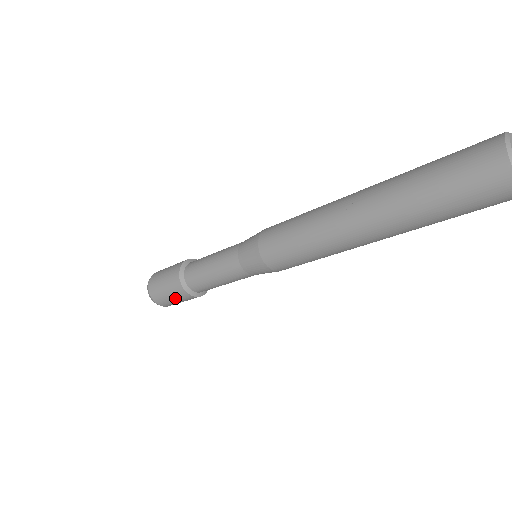
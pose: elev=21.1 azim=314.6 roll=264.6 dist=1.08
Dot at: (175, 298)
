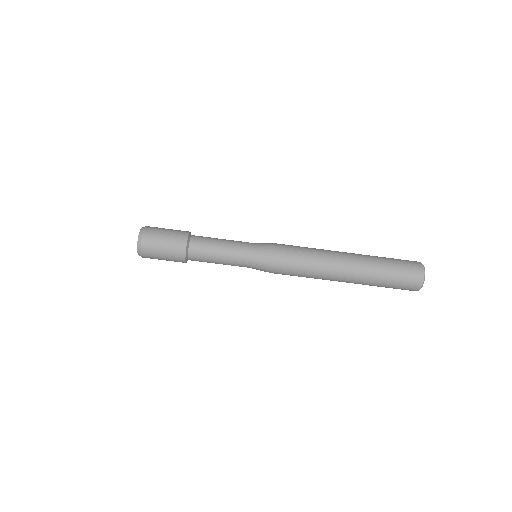
Dot at: (170, 234)
